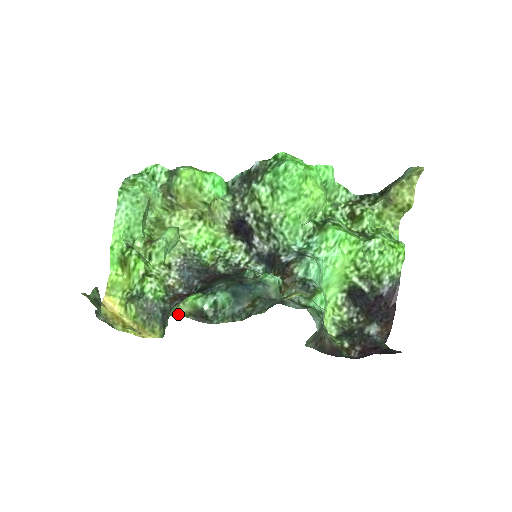
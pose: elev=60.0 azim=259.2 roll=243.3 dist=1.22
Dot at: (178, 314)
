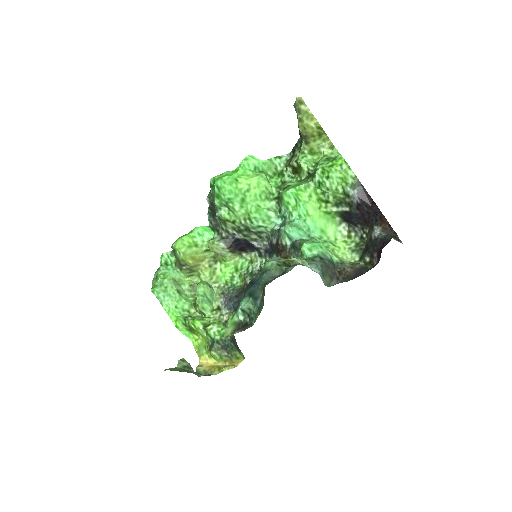
Dot at: occluded
